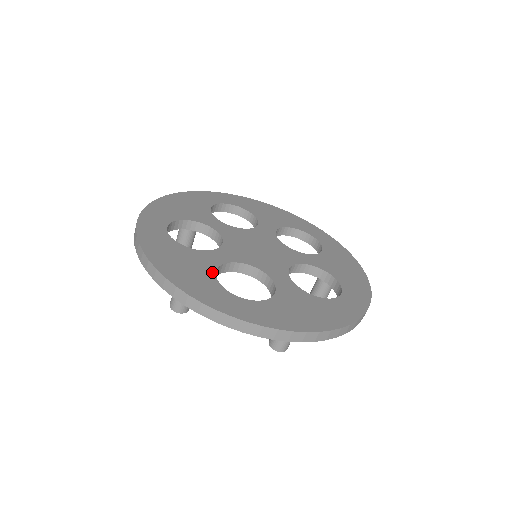
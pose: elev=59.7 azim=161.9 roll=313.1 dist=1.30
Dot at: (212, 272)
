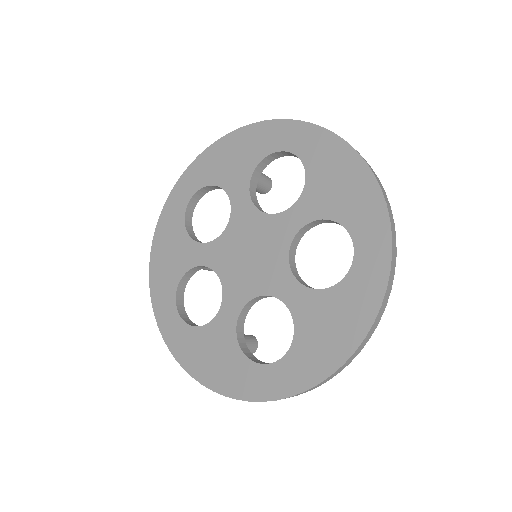
Dot at: (181, 273)
